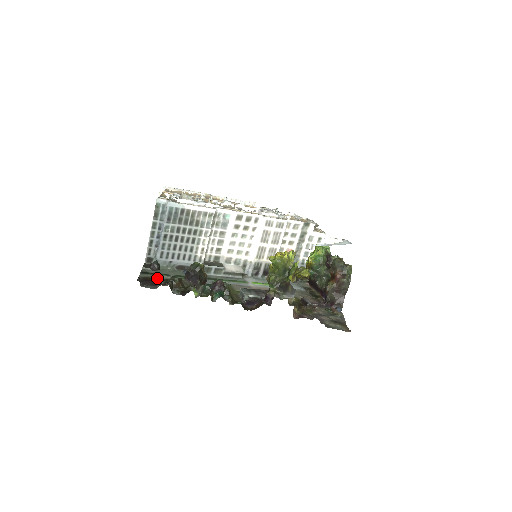
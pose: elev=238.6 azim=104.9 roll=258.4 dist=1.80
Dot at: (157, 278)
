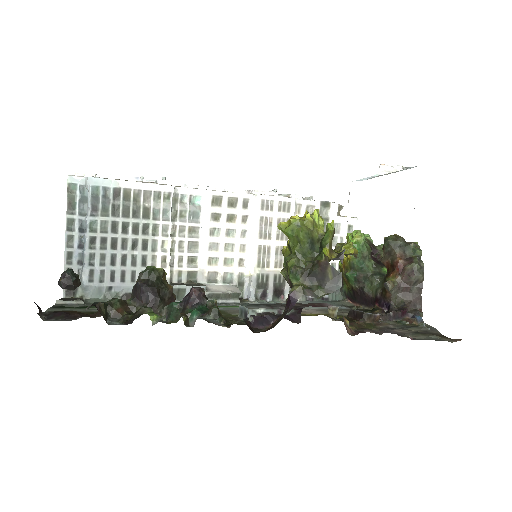
Dot at: (82, 311)
